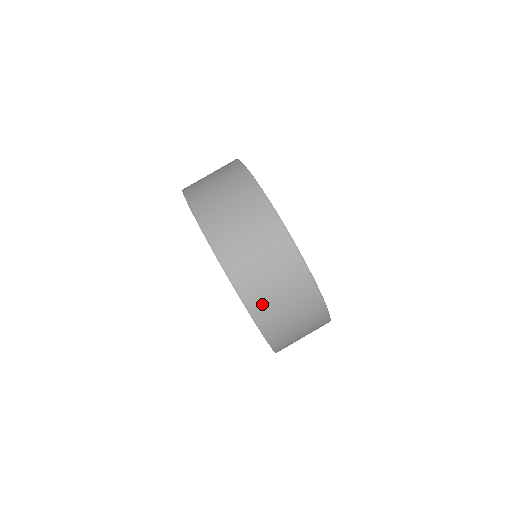
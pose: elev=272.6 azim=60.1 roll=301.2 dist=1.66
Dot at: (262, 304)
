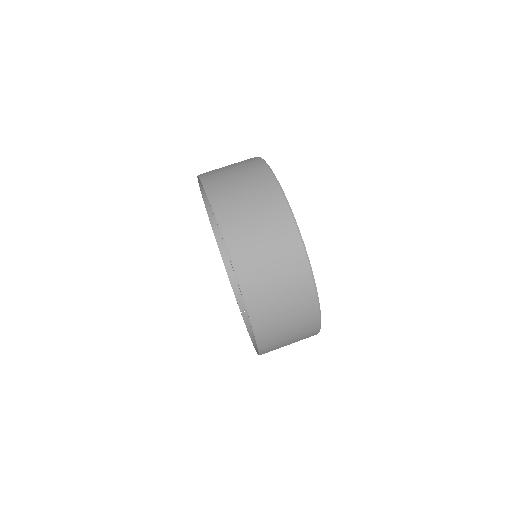
Dot at: (220, 188)
